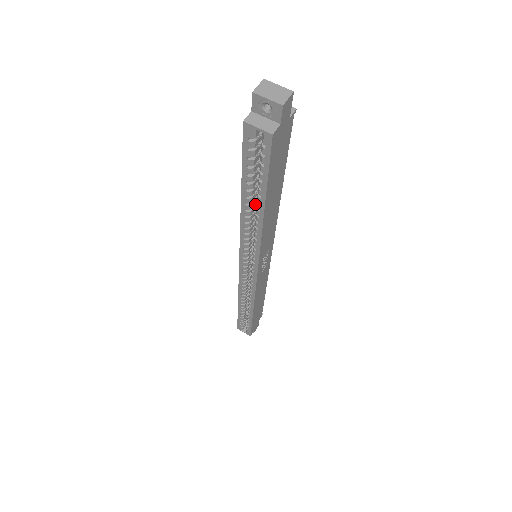
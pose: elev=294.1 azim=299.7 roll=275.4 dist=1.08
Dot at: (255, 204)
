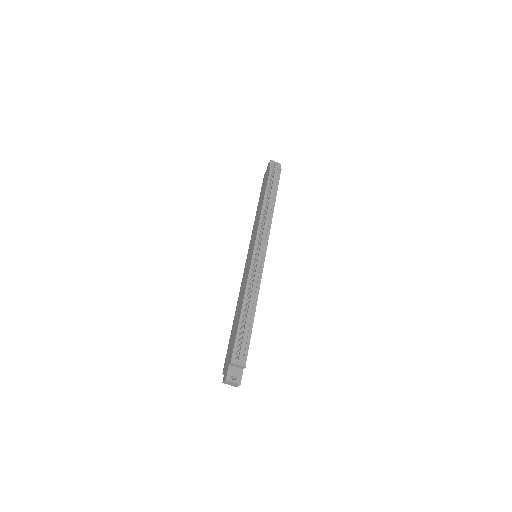
Dot at: occluded
